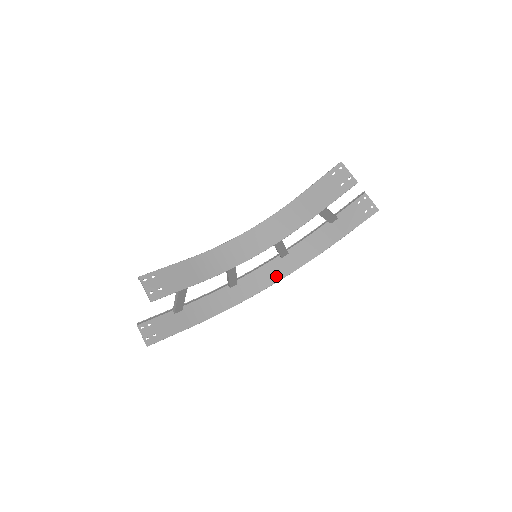
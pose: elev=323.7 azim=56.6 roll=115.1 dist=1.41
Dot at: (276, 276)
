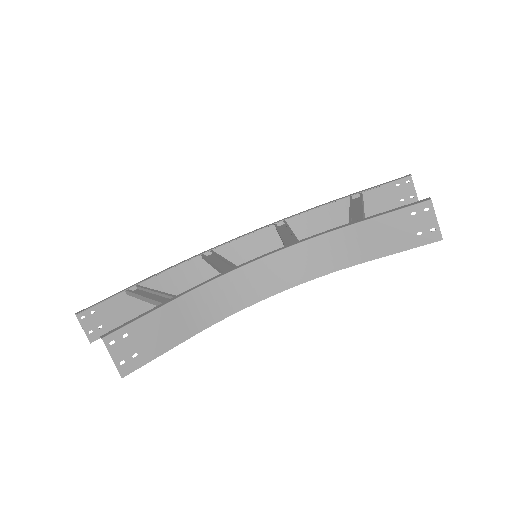
Dot at: (264, 250)
